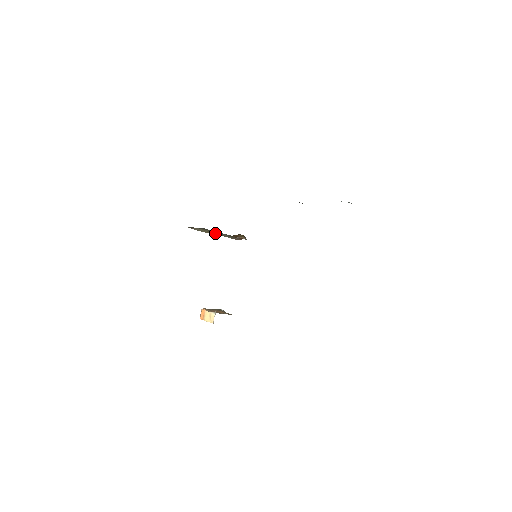
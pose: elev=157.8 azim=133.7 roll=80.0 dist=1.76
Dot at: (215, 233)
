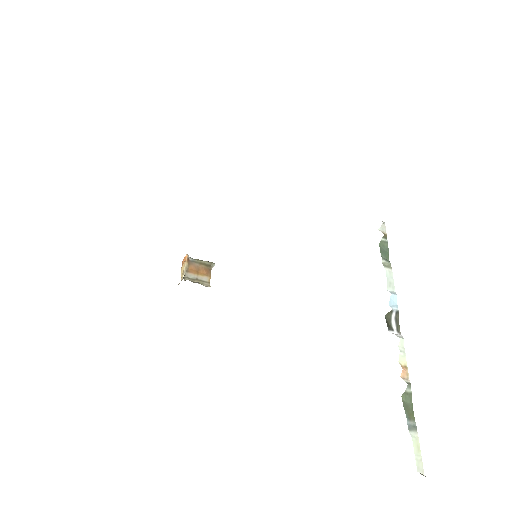
Dot at: occluded
